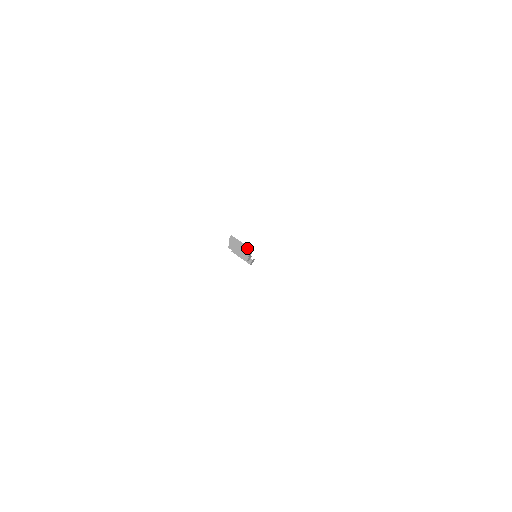
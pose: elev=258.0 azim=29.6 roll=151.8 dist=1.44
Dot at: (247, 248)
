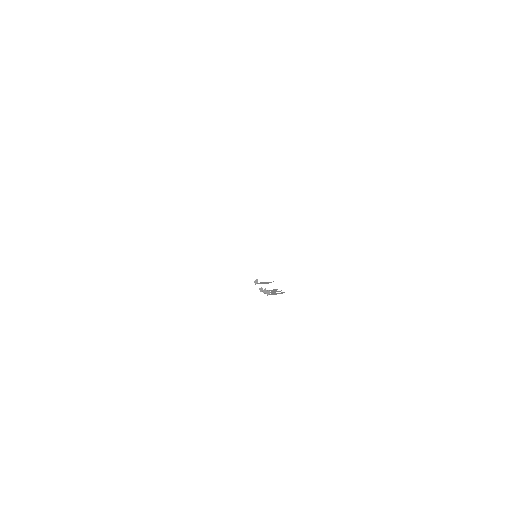
Dot at: occluded
